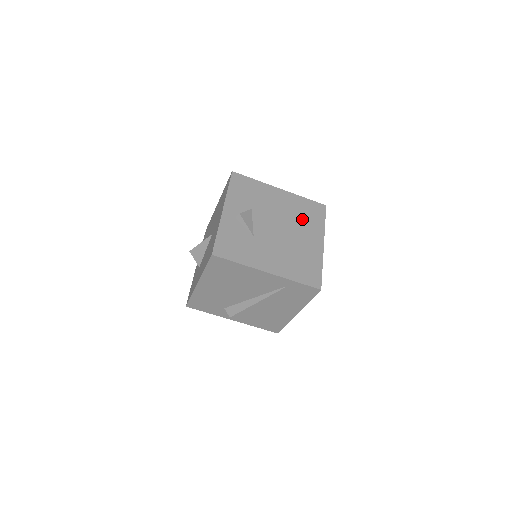
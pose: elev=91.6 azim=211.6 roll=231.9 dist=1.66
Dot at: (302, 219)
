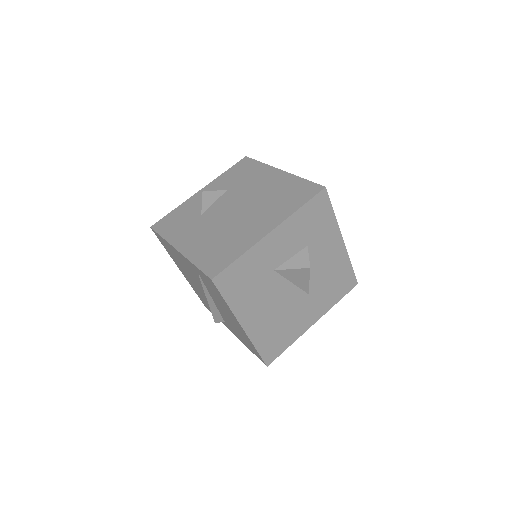
Dot at: (273, 201)
